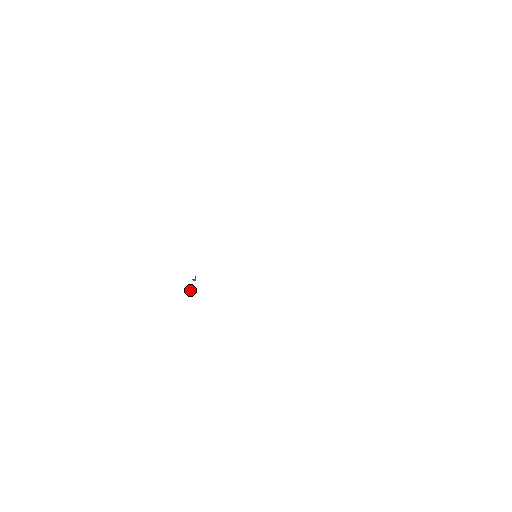
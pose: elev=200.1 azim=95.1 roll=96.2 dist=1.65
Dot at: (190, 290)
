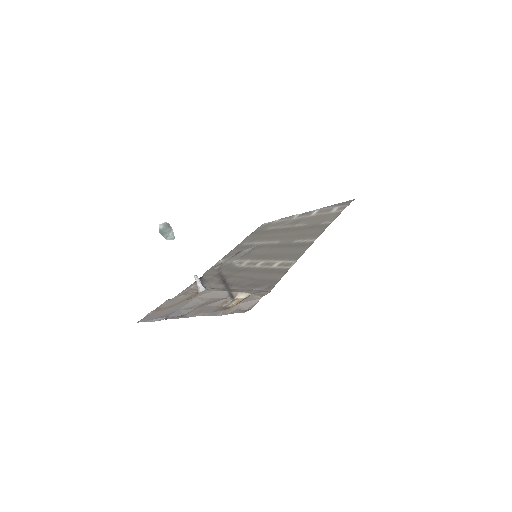
Dot at: occluded
